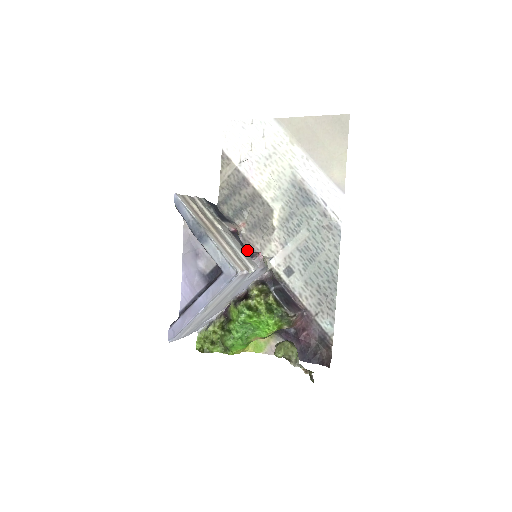
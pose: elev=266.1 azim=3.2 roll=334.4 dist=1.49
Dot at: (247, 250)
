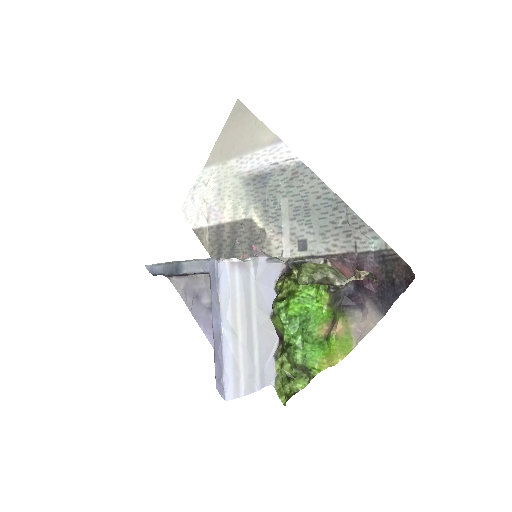
Dot at: occluded
